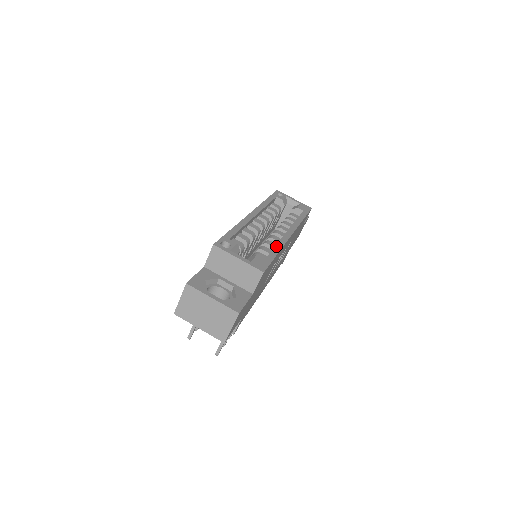
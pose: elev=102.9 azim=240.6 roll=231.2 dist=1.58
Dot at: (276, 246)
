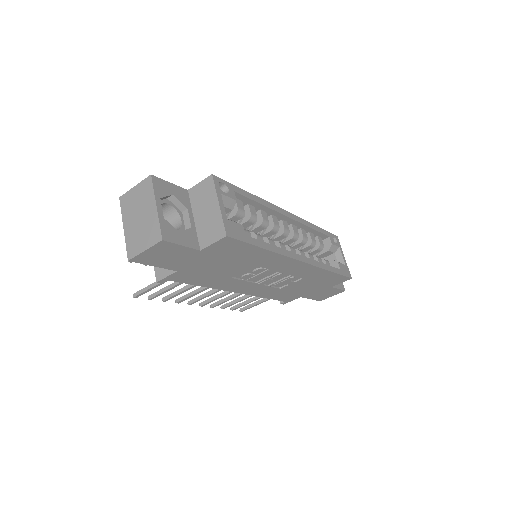
Dot at: (272, 245)
